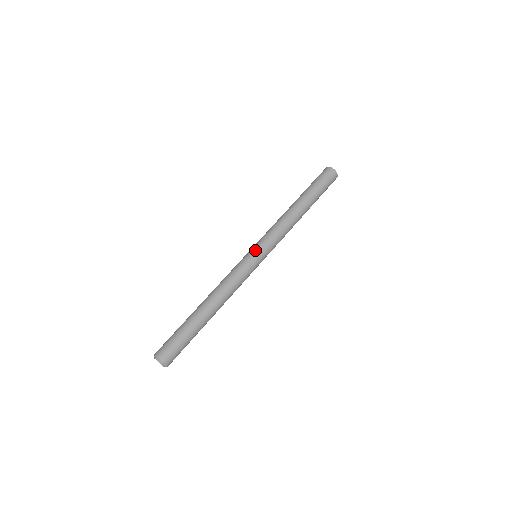
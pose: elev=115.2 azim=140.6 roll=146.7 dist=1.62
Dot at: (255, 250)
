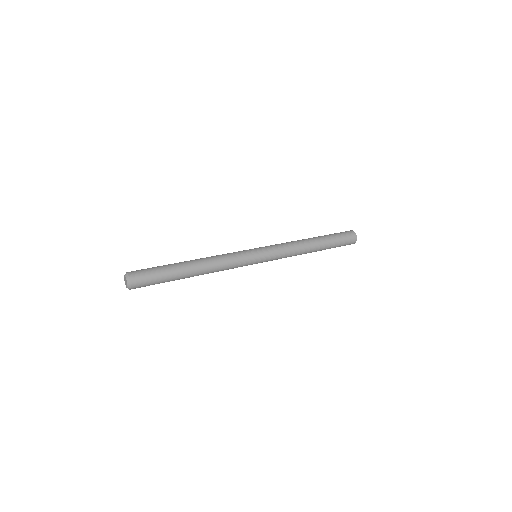
Dot at: (255, 248)
